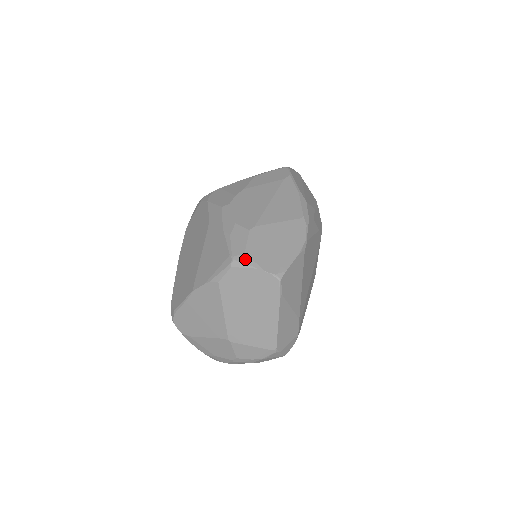
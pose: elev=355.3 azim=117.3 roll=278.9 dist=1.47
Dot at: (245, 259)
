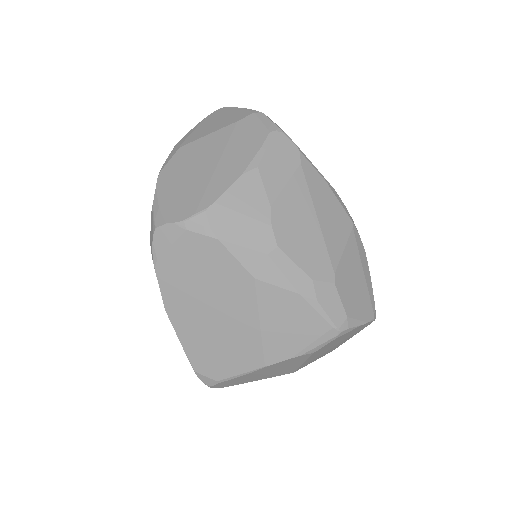
Dot at: (351, 324)
